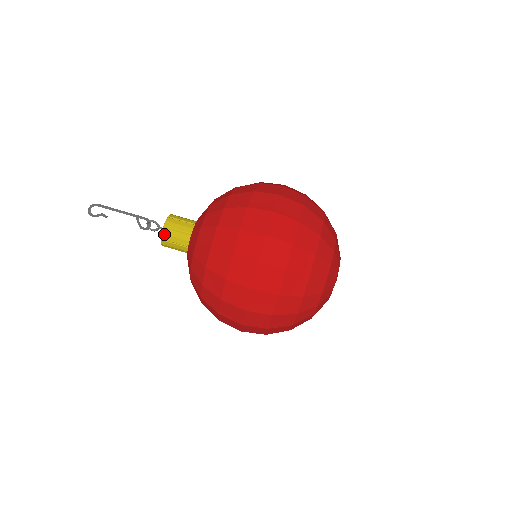
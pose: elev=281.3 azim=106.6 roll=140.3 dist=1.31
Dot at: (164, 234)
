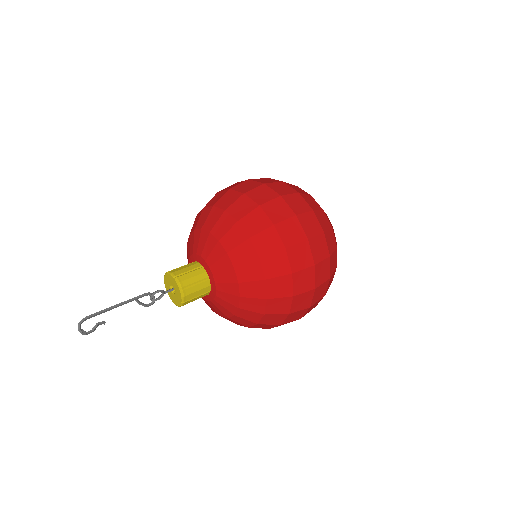
Dot at: (185, 296)
